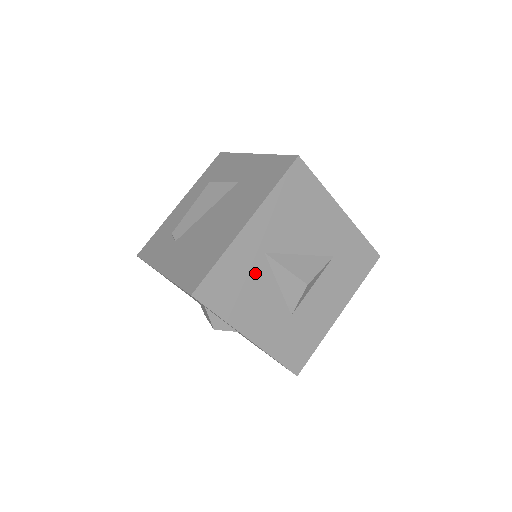
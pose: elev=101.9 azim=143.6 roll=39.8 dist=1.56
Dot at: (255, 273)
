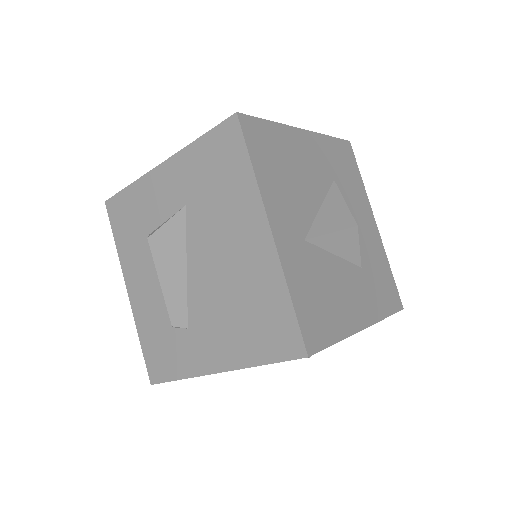
Dot at: (317, 268)
